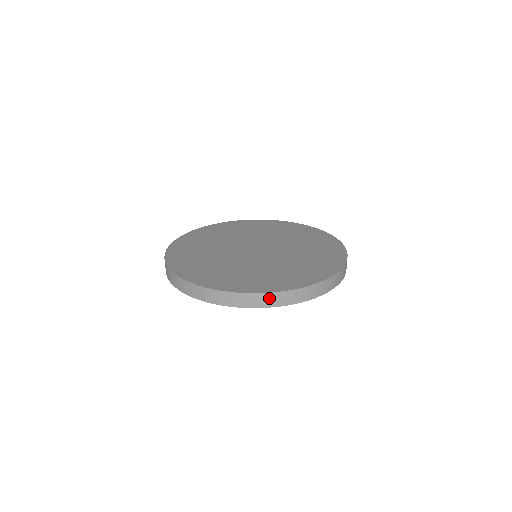
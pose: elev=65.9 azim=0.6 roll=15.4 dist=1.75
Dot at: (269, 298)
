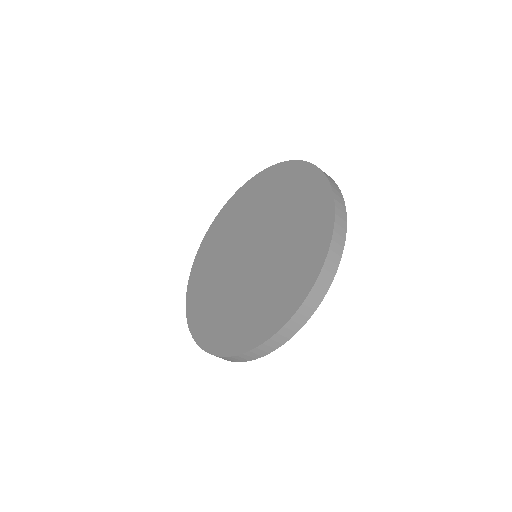
Dot at: (330, 262)
